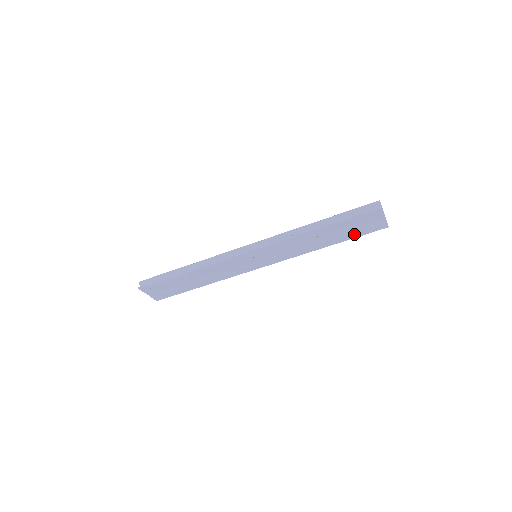
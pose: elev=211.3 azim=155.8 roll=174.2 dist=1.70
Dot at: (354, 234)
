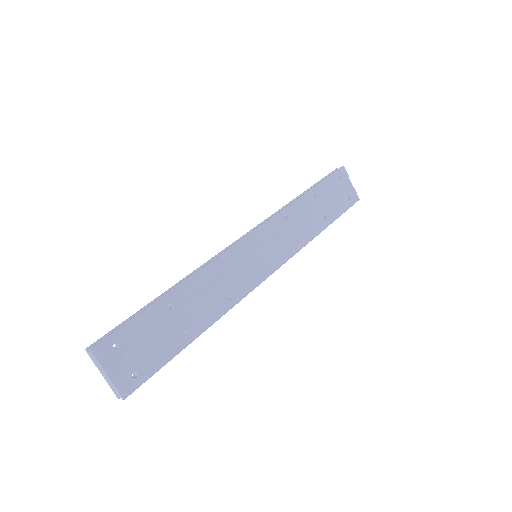
Dot at: (338, 208)
